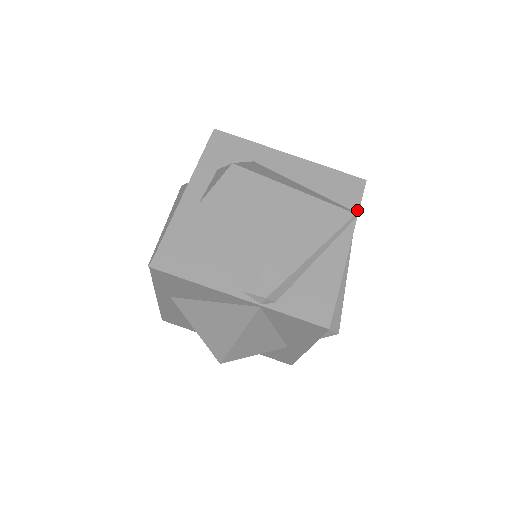
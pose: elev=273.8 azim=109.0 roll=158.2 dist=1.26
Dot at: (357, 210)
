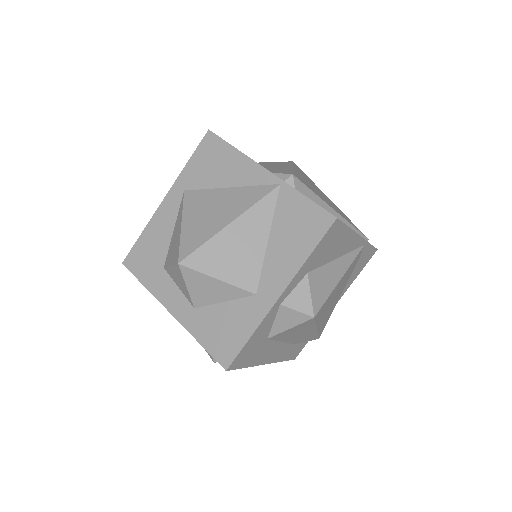
Dot at: occluded
